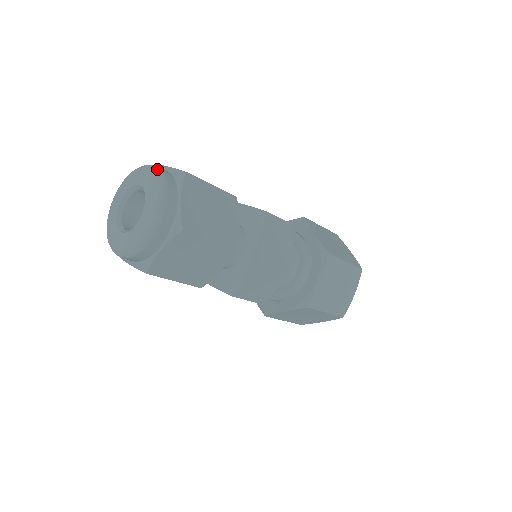
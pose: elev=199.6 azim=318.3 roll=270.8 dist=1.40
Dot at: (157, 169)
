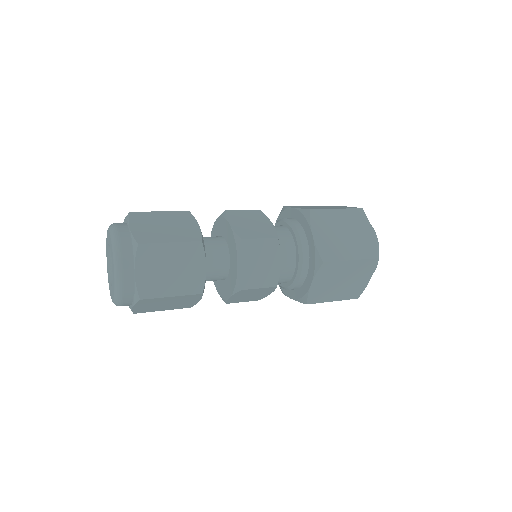
Dot at: occluded
